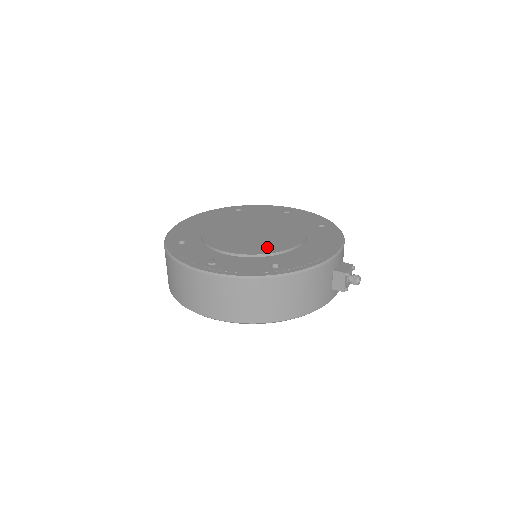
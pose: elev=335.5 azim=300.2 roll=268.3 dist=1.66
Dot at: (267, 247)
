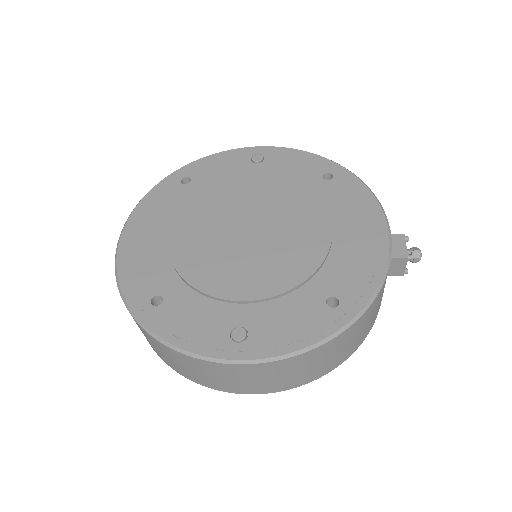
Dot at: (294, 264)
